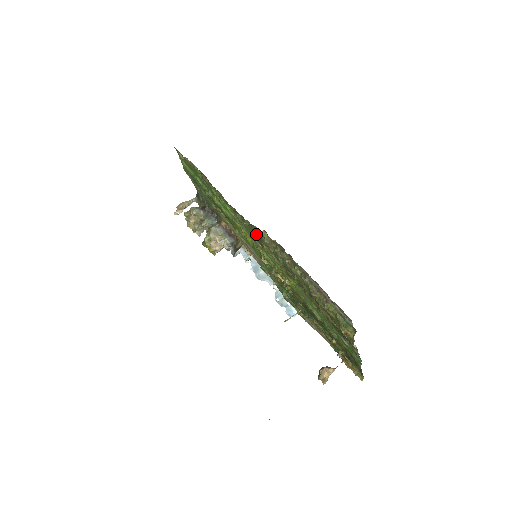
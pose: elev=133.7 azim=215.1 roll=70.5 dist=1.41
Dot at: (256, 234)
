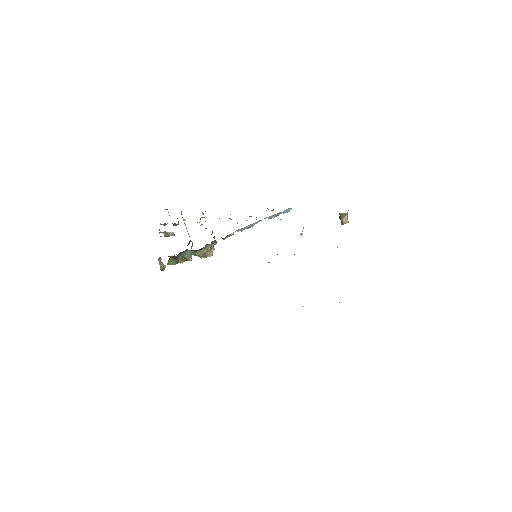
Dot at: occluded
